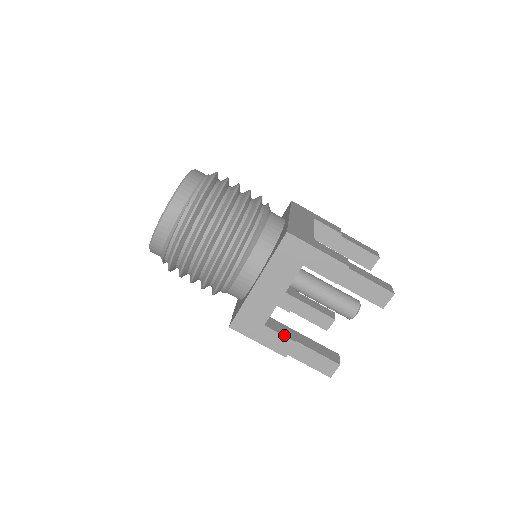
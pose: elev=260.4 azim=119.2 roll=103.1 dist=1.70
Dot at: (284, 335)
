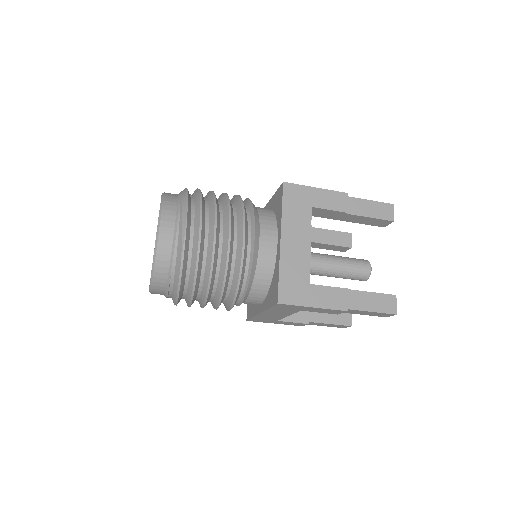
Dot at: (297, 322)
